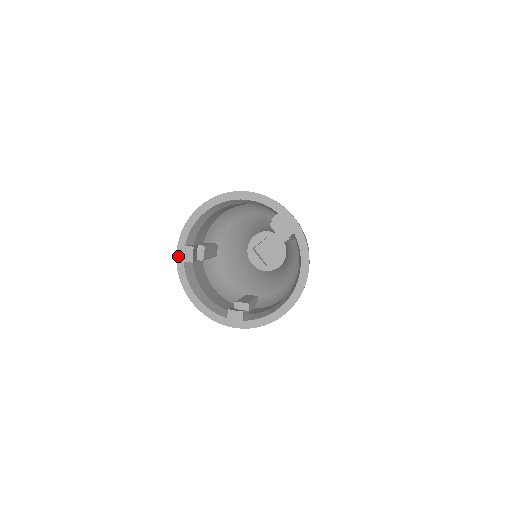
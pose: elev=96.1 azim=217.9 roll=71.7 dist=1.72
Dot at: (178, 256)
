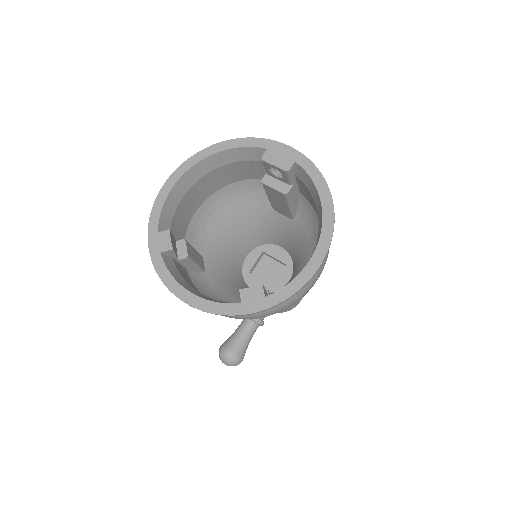
Dot at: (151, 249)
